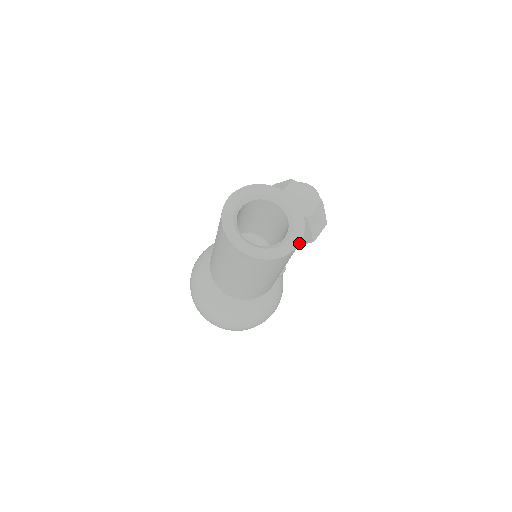
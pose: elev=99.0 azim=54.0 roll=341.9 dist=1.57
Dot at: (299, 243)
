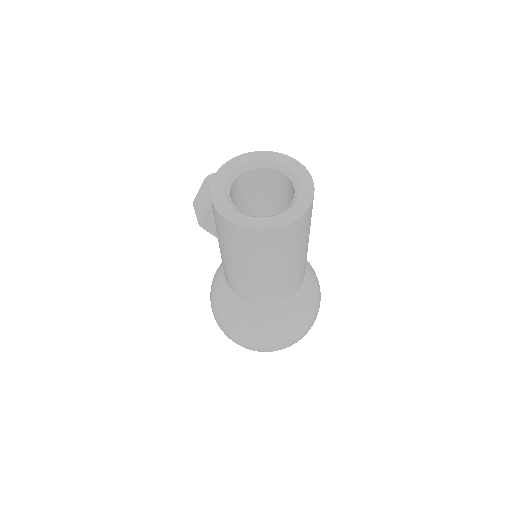
Dot at: (309, 174)
